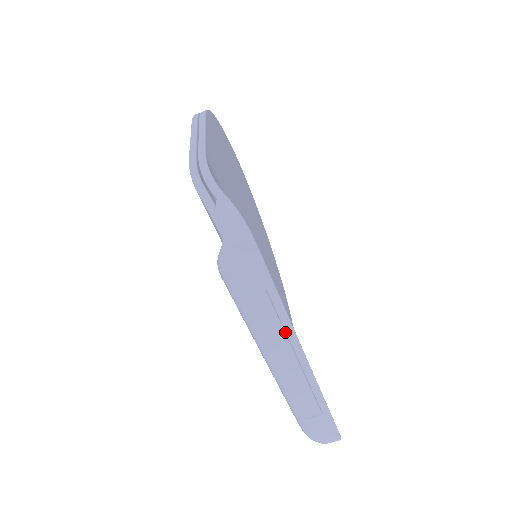
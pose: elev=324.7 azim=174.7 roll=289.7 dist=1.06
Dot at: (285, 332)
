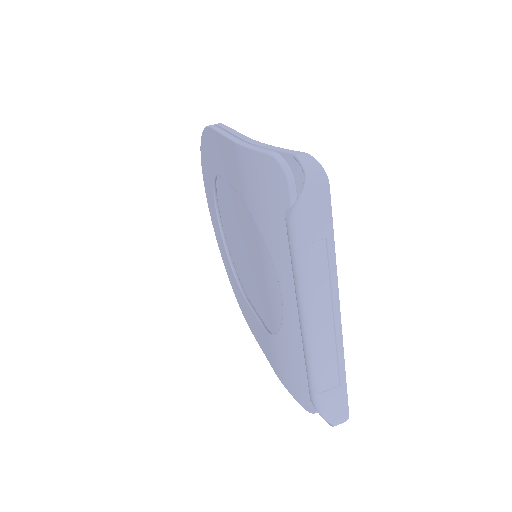
Dot at: (330, 287)
